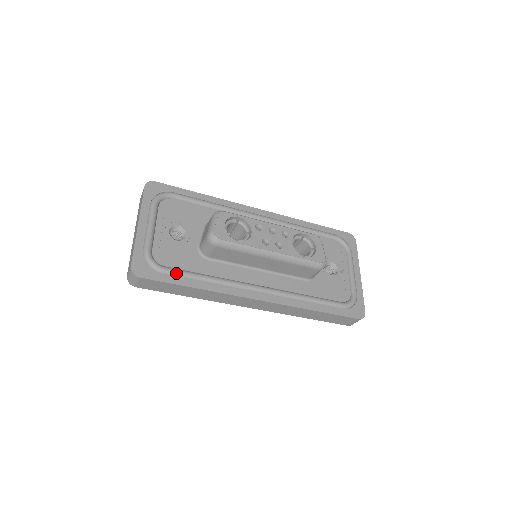
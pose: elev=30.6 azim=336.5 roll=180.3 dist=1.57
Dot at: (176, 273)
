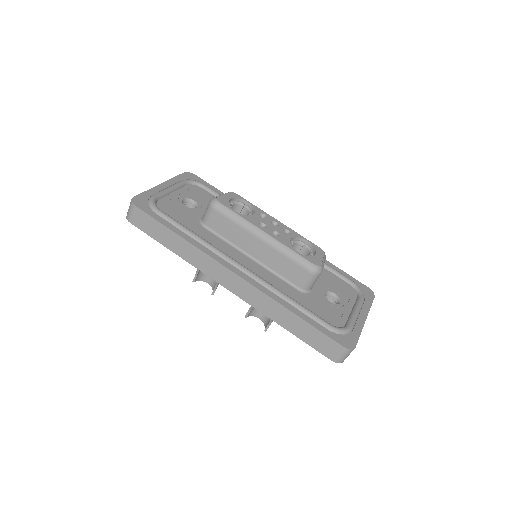
Dot at: (168, 218)
